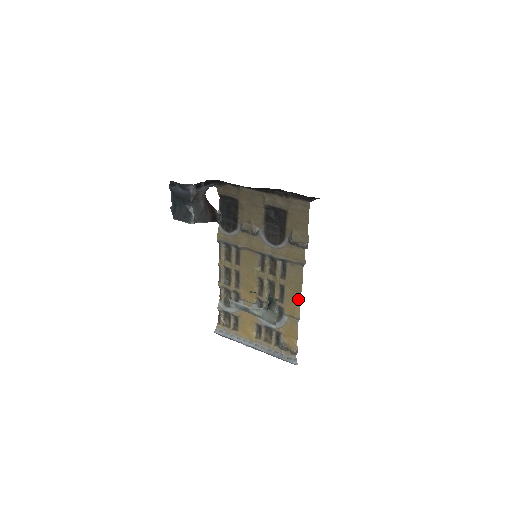
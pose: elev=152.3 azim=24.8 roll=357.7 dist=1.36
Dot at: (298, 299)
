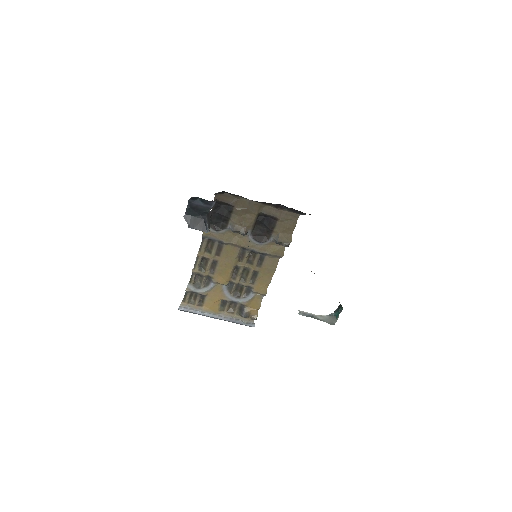
Dot at: (268, 281)
